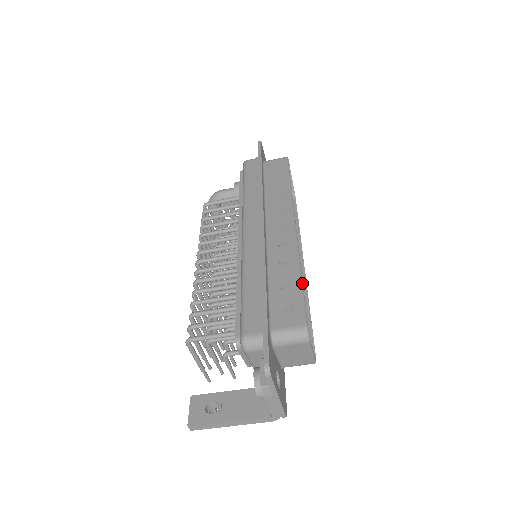
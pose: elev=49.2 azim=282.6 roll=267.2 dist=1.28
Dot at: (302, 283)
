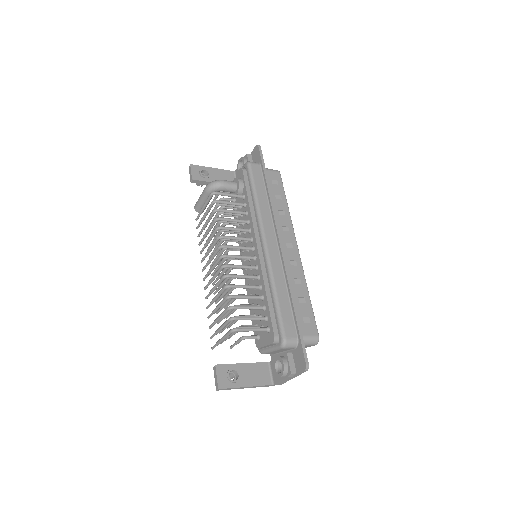
Dot at: occluded
